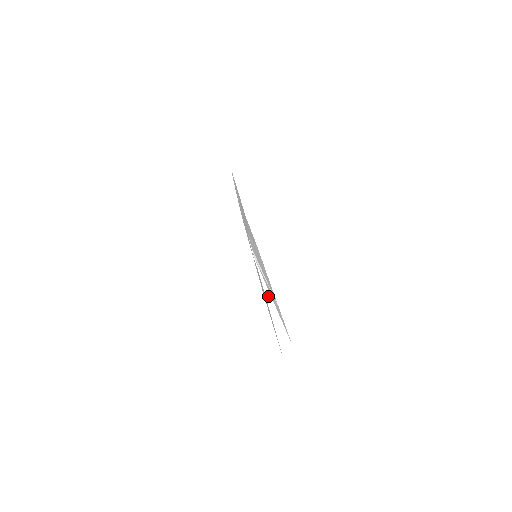
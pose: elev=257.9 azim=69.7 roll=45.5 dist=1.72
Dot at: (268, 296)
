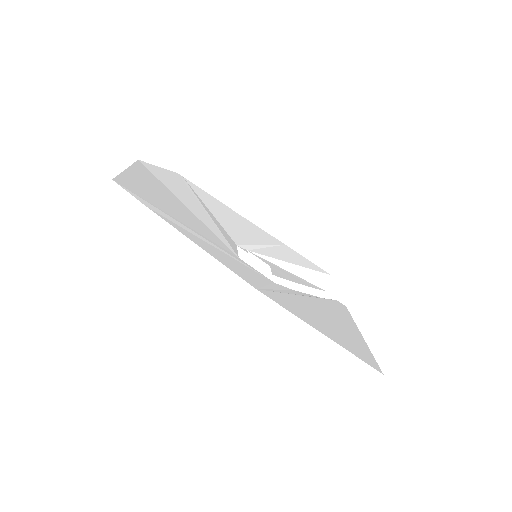
Dot at: (289, 267)
